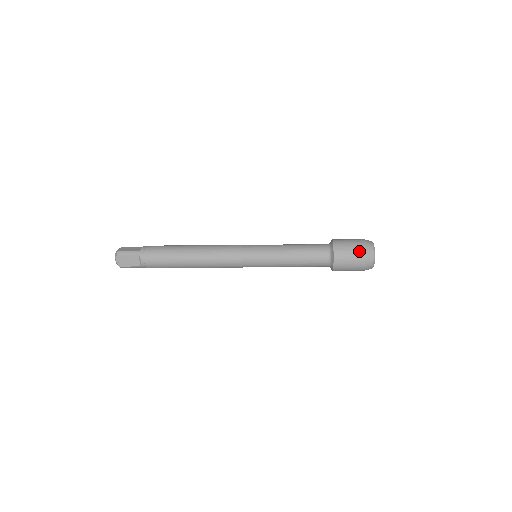
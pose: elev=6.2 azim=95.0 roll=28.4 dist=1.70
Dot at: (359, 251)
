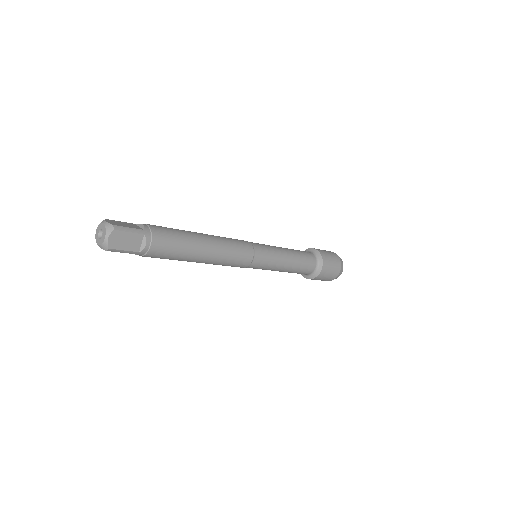
Dot at: (337, 262)
